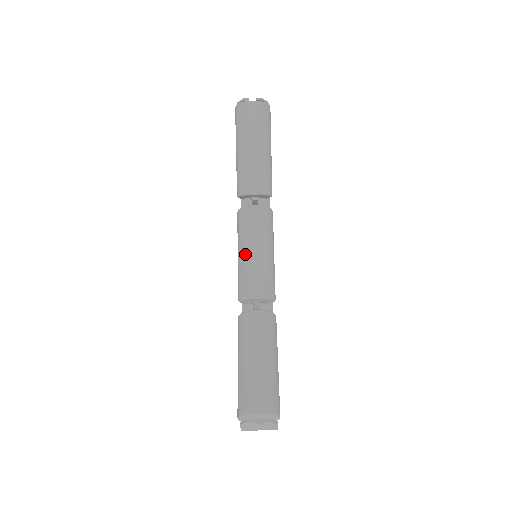
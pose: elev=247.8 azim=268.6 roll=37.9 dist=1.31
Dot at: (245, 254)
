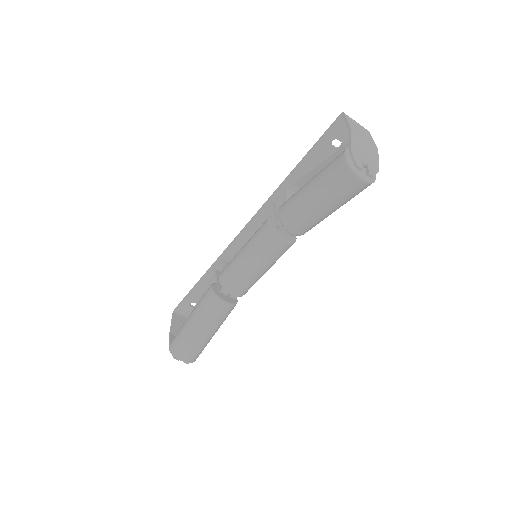
Dot at: (246, 265)
